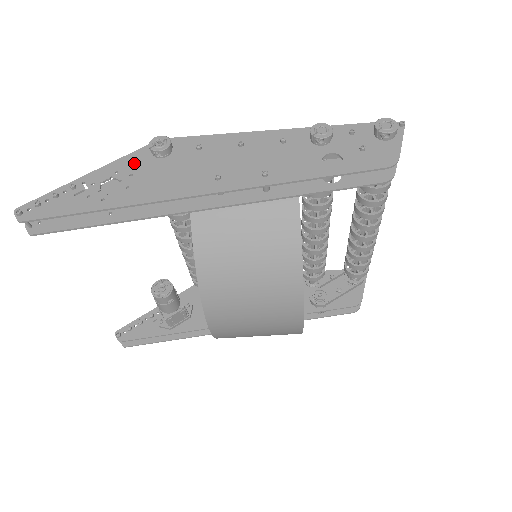
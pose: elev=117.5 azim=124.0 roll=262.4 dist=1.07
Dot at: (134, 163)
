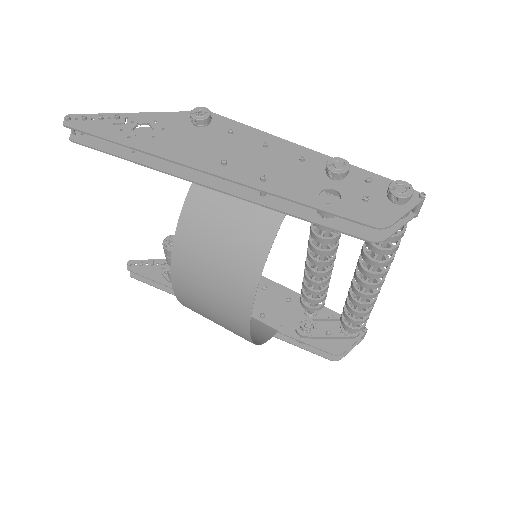
Dot at: (173, 120)
